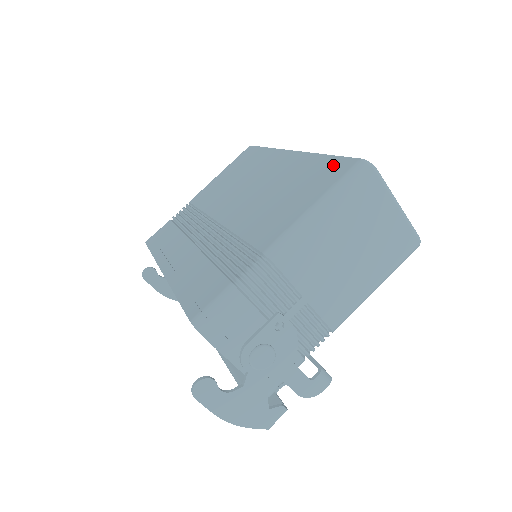
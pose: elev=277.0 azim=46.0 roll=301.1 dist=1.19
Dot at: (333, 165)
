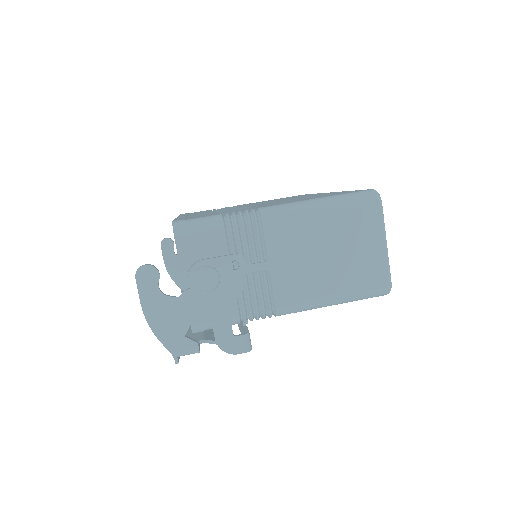
Dot at: (352, 191)
